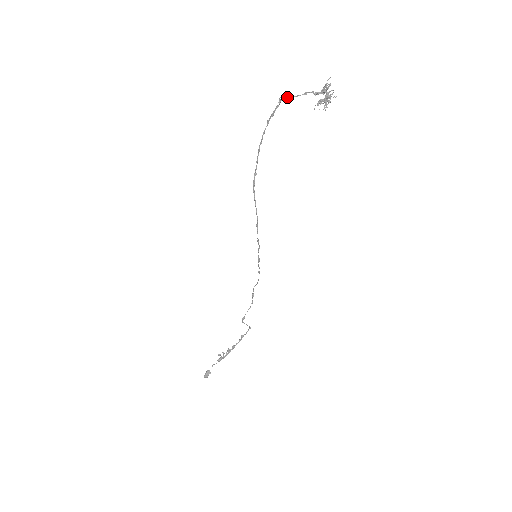
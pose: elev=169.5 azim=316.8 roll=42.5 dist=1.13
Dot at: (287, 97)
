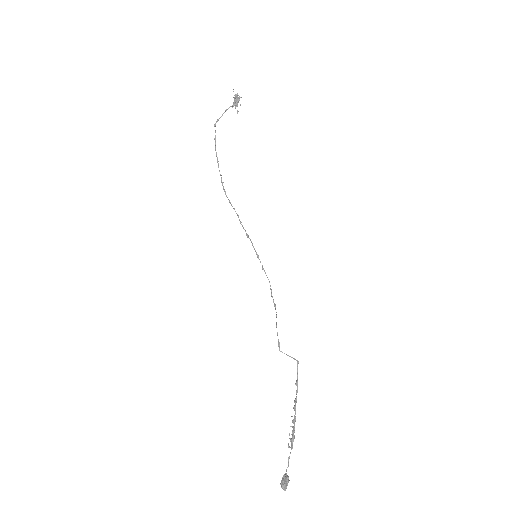
Dot at: (217, 121)
